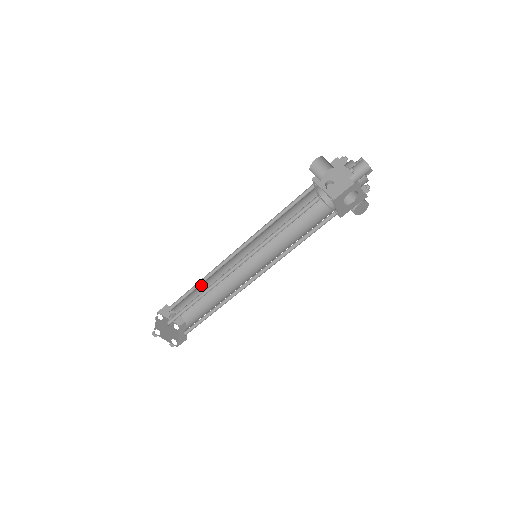
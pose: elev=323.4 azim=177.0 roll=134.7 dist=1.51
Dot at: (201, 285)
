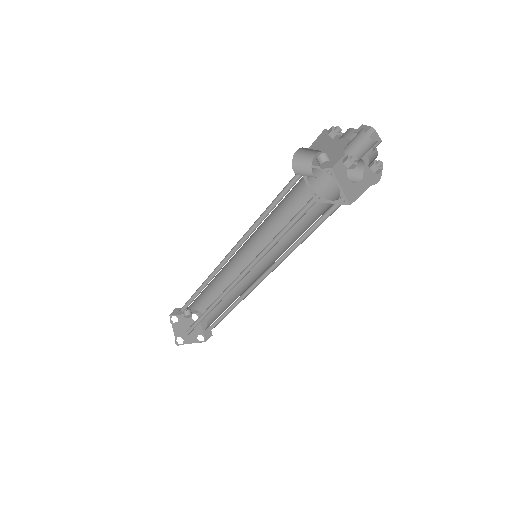
Dot at: occluded
